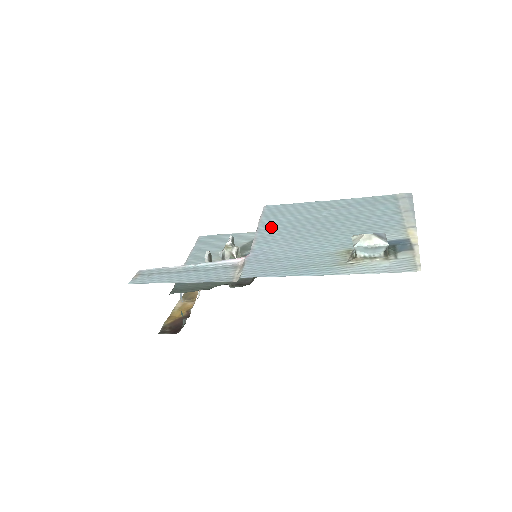
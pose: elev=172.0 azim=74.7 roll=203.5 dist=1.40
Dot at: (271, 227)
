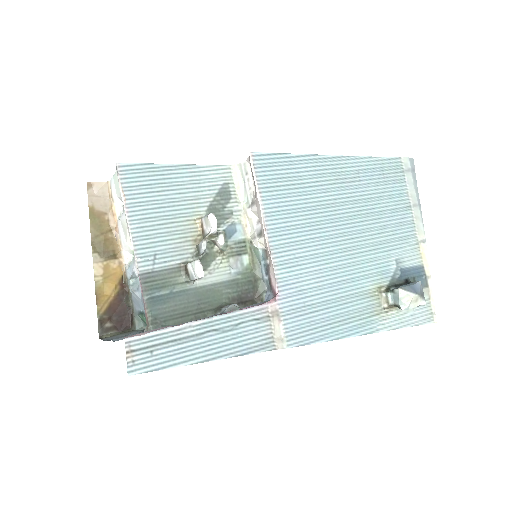
Dot at: (284, 224)
